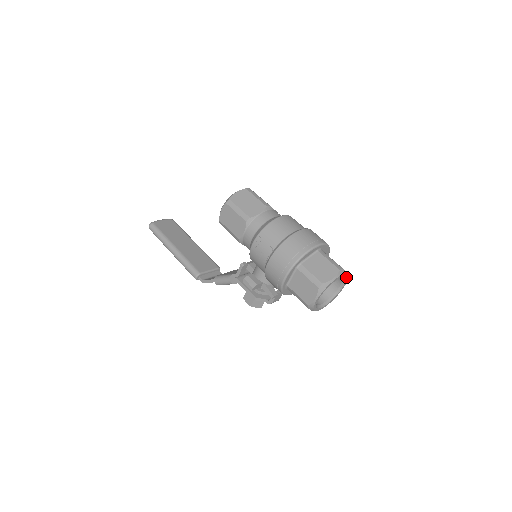
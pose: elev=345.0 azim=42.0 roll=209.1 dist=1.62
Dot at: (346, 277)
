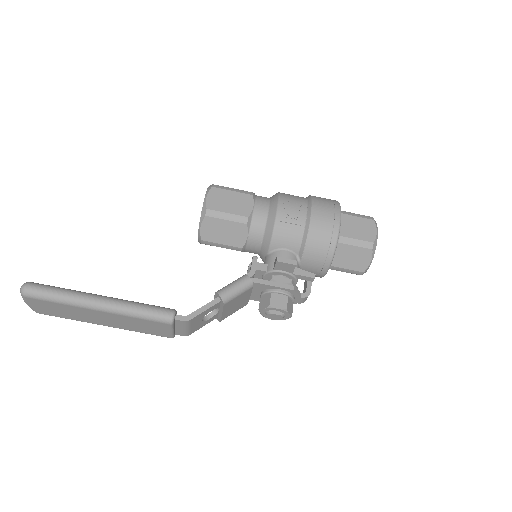
Dot at: occluded
